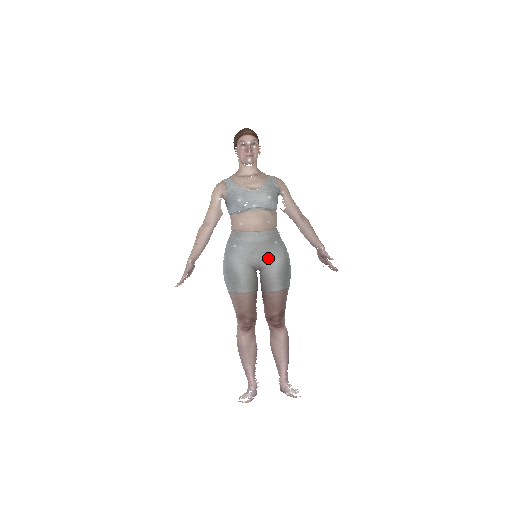
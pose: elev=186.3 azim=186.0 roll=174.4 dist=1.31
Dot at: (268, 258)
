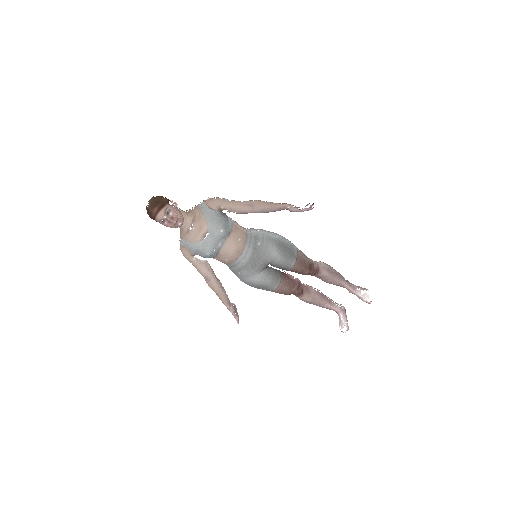
Dot at: (266, 257)
